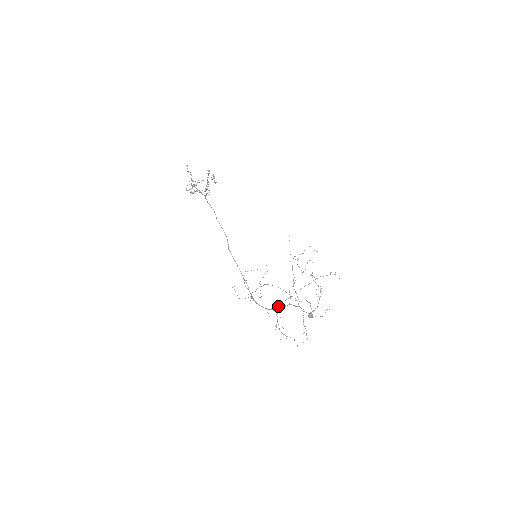
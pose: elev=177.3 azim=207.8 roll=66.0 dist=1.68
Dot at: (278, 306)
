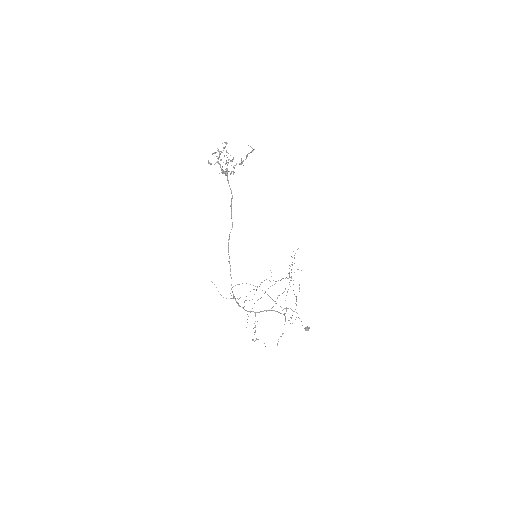
Dot at: occluded
